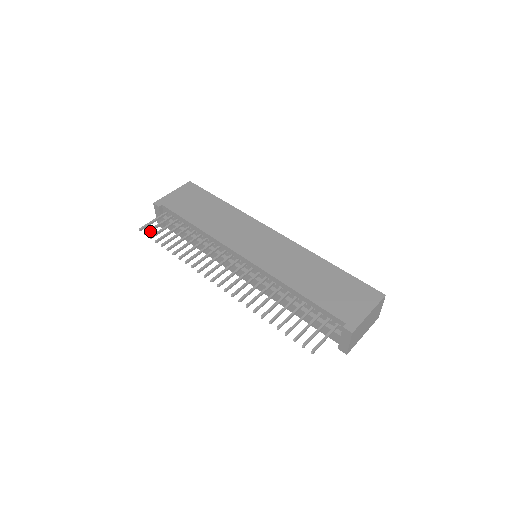
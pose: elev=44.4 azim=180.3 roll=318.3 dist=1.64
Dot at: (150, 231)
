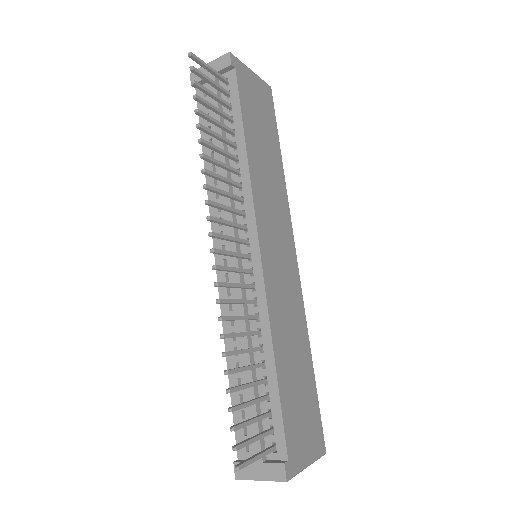
Dot at: (198, 74)
